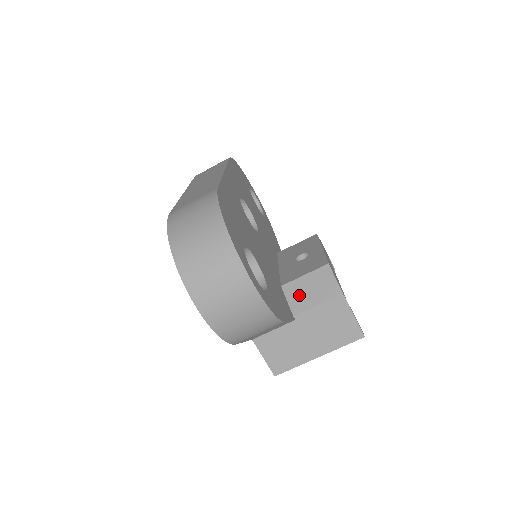
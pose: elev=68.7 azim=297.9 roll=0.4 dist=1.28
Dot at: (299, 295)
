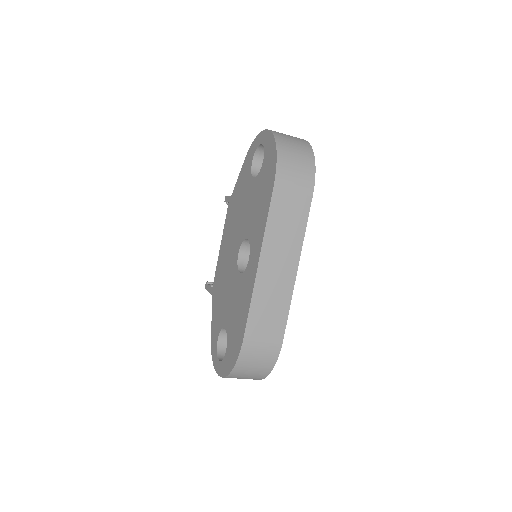
Dot at: occluded
